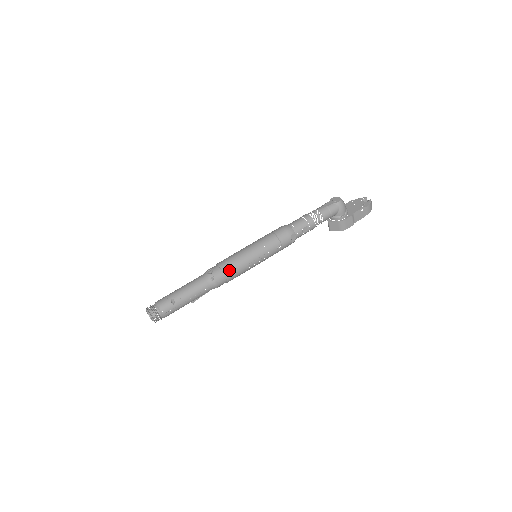
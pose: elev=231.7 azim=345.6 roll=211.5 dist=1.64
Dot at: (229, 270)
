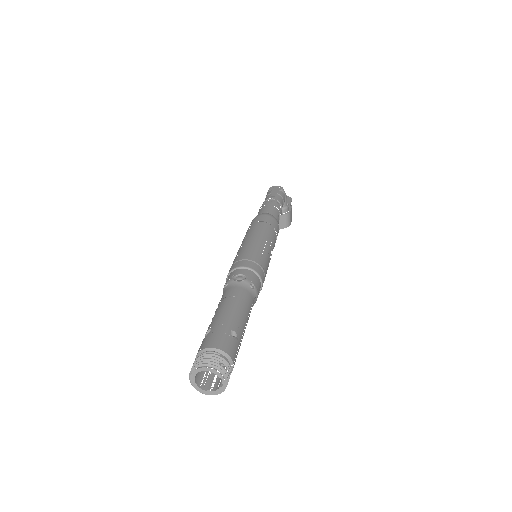
Dot at: (260, 270)
